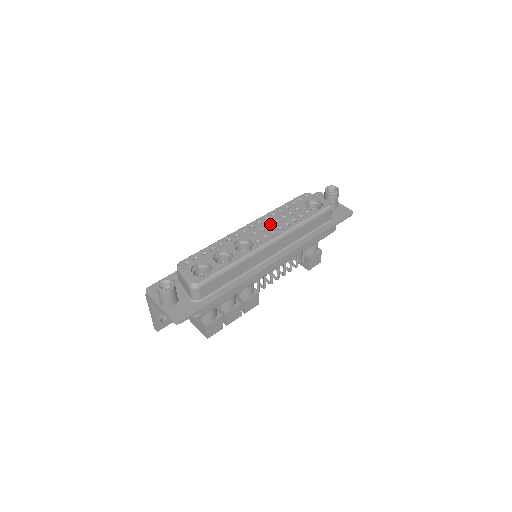
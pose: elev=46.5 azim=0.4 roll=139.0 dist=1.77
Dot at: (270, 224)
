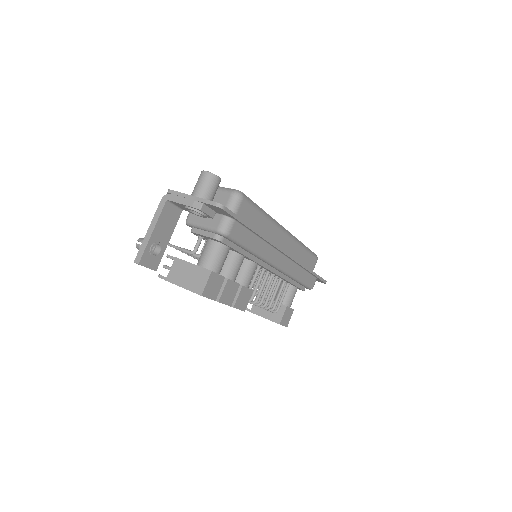
Dot at: occluded
